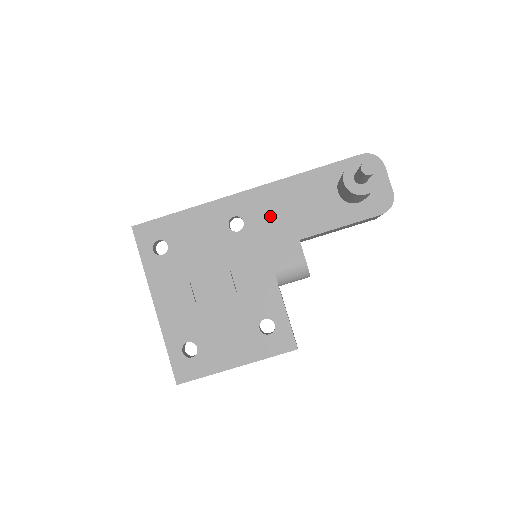
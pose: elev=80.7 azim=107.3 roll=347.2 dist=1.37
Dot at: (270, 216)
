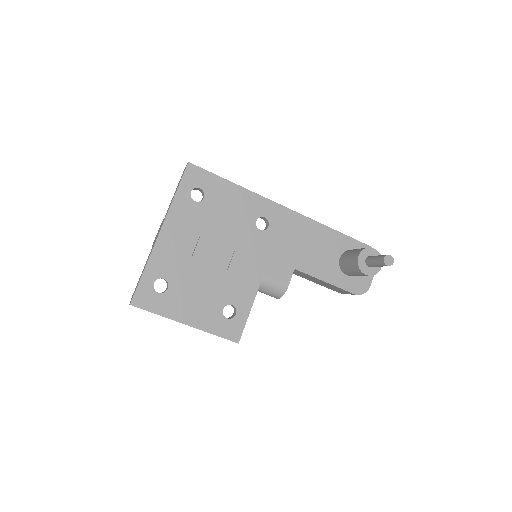
Dot at: (288, 237)
